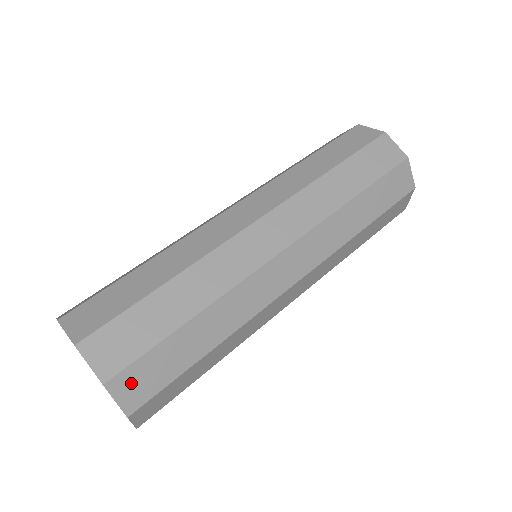
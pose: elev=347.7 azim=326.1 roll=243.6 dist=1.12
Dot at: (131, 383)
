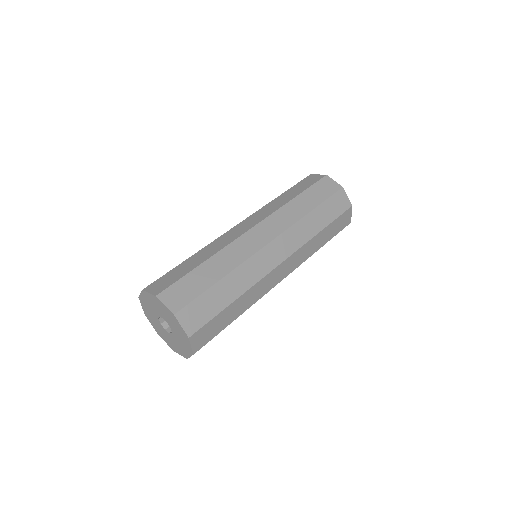
Dot at: (200, 337)
